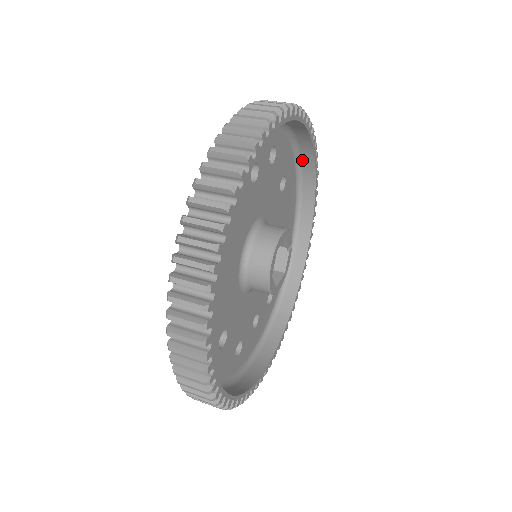
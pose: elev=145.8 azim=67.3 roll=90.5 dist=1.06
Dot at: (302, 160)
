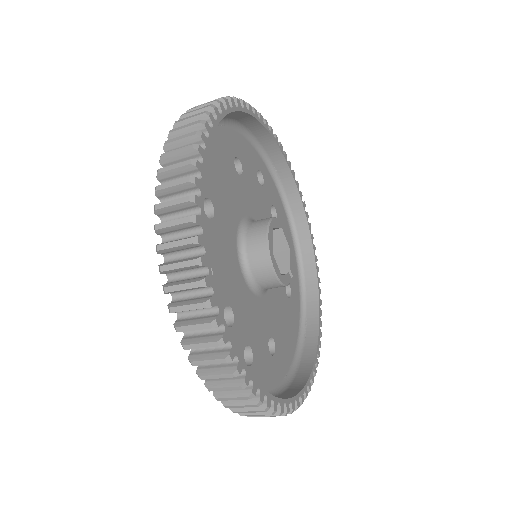
Dot at: (307, 312)
